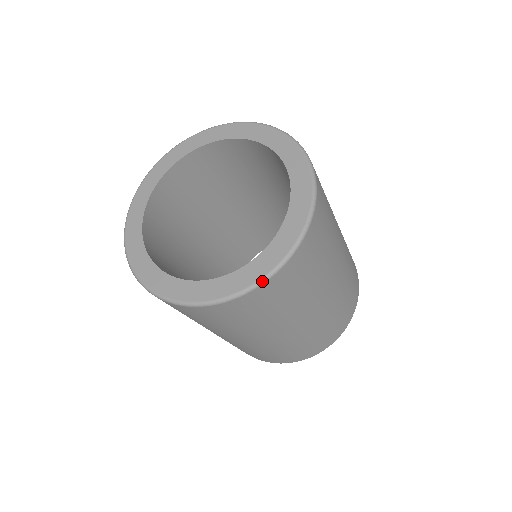
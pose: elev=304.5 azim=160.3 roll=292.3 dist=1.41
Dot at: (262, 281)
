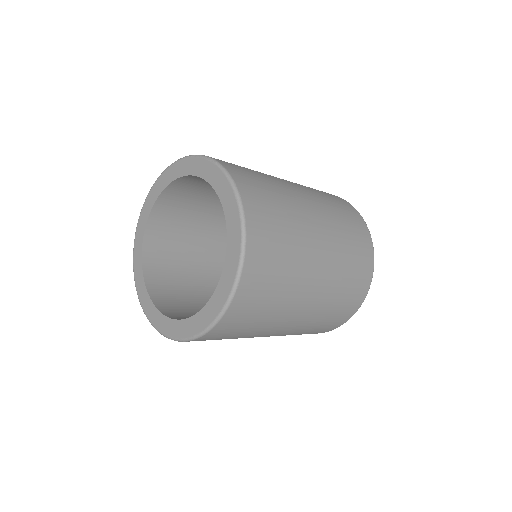
Dot at: occluded
